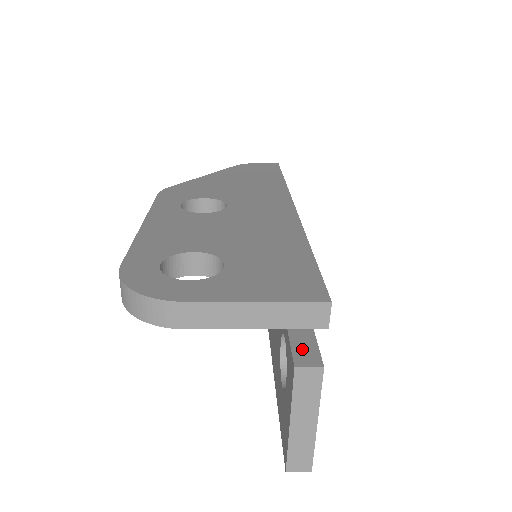
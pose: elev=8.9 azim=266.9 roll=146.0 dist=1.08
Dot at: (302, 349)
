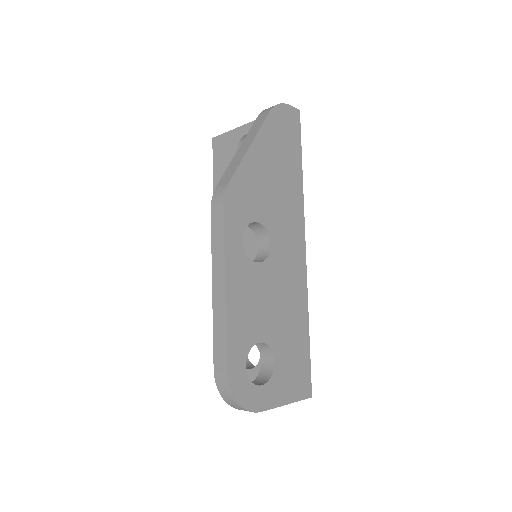
Dot at: occluded
